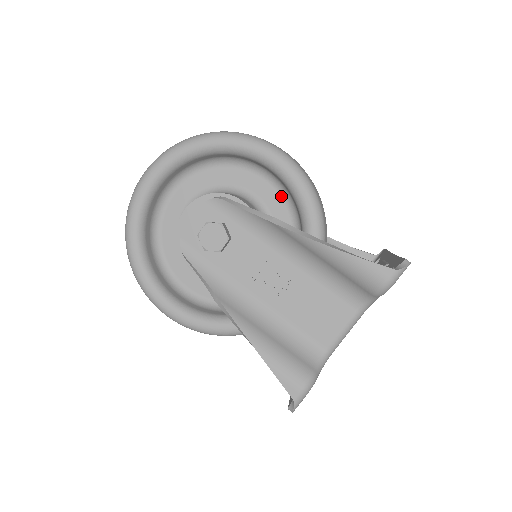
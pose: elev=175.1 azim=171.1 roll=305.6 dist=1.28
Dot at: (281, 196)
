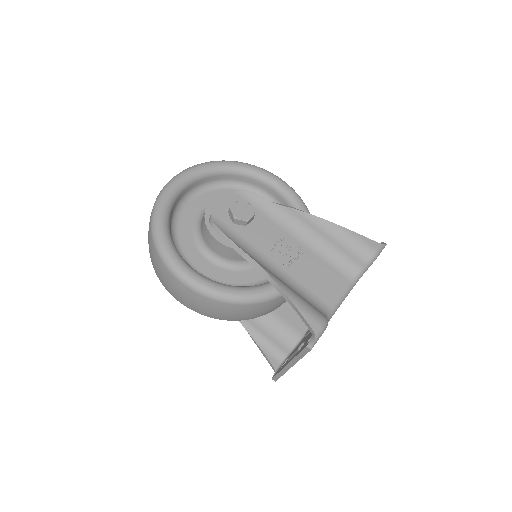
Dot at: occluded
